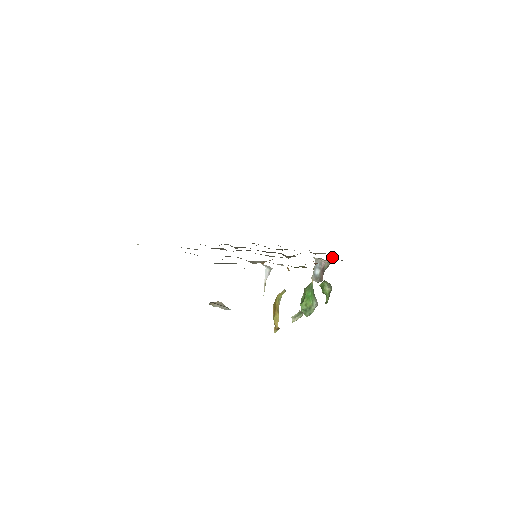
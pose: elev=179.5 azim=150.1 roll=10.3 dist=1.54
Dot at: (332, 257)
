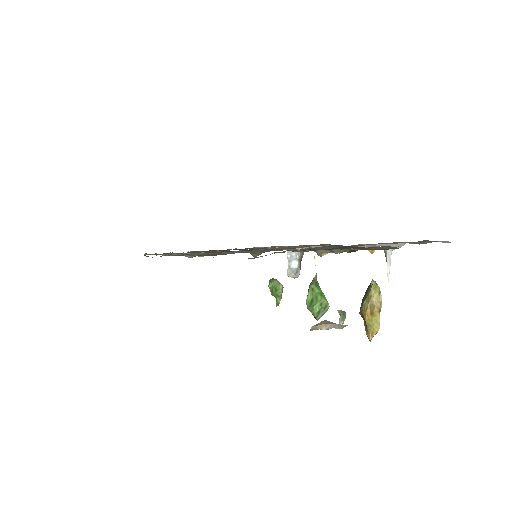
Dot at: occluded
